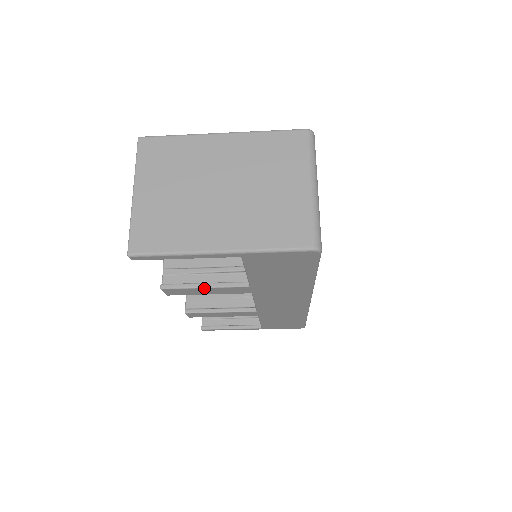
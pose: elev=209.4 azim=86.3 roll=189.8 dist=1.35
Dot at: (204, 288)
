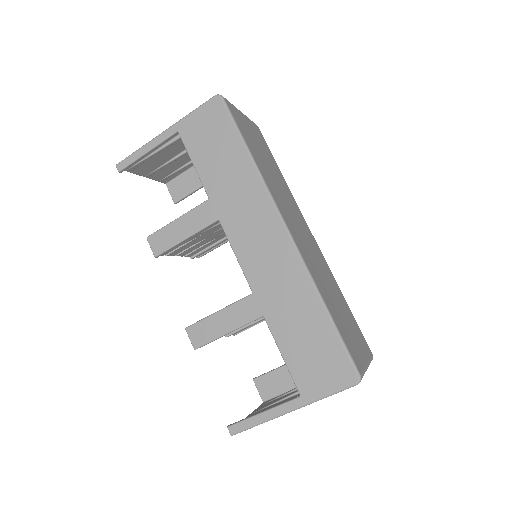
Dot at: (177, 220)
